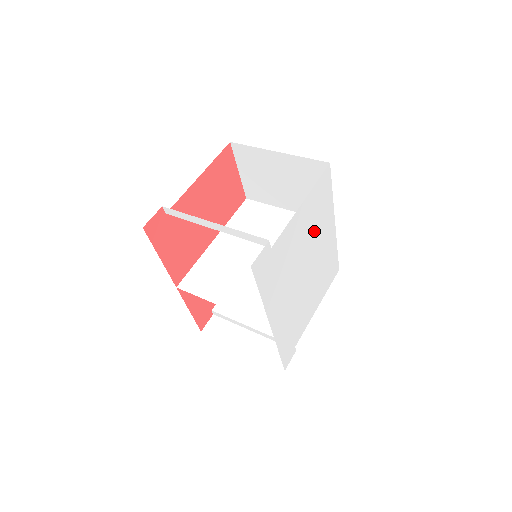
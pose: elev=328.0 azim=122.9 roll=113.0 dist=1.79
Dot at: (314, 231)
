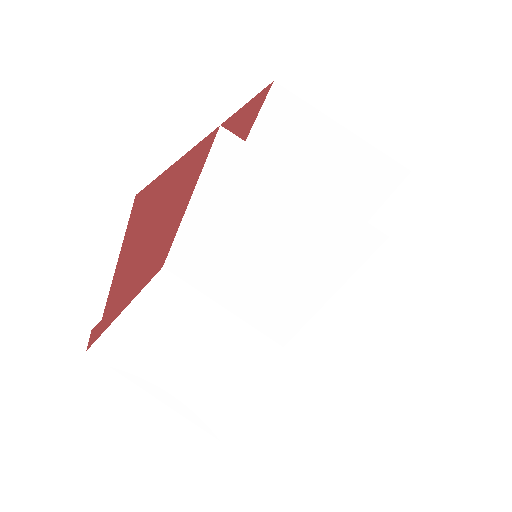
Dot at: occluded
